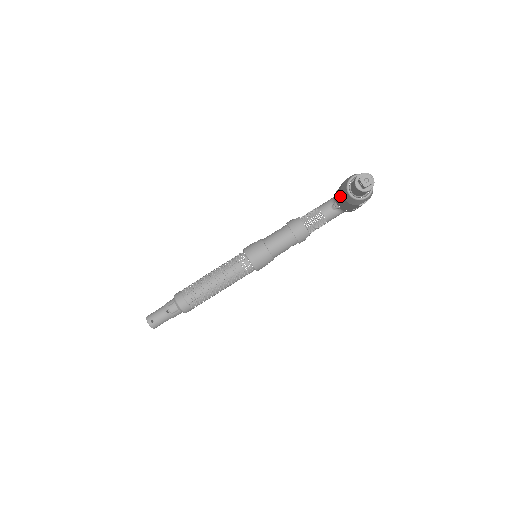
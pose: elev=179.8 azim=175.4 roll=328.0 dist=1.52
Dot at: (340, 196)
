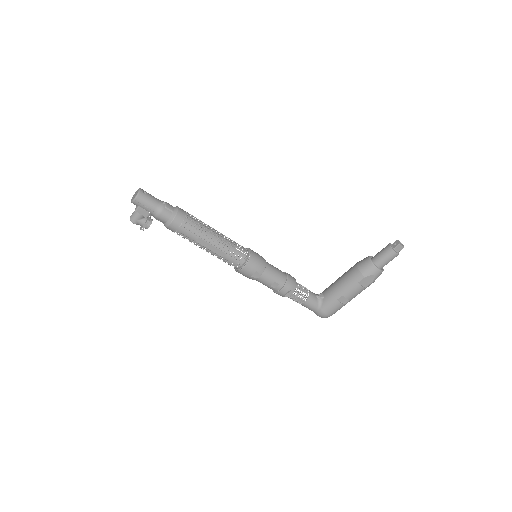
Dot at: (348, 271)
